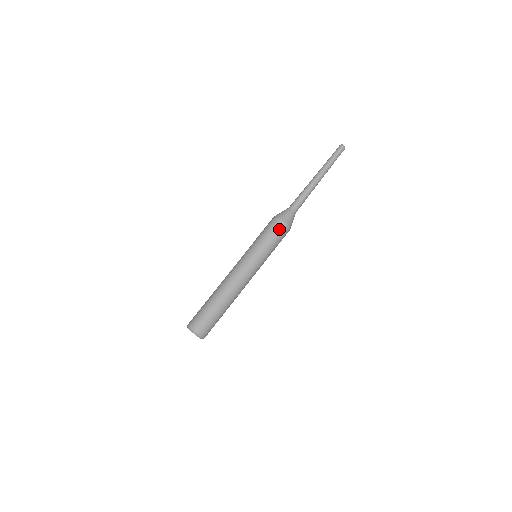
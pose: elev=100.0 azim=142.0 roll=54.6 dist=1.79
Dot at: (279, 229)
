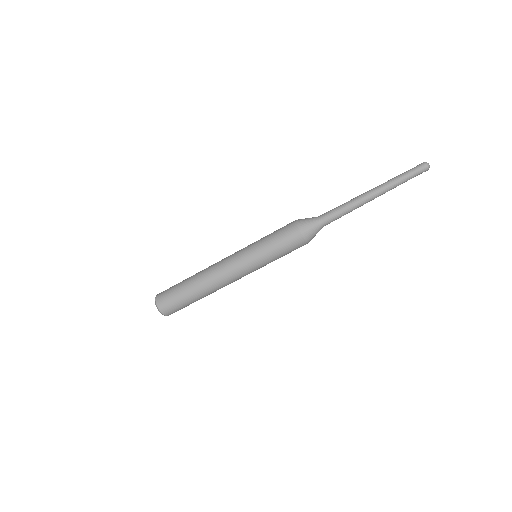
Dot at: (294, 244)
